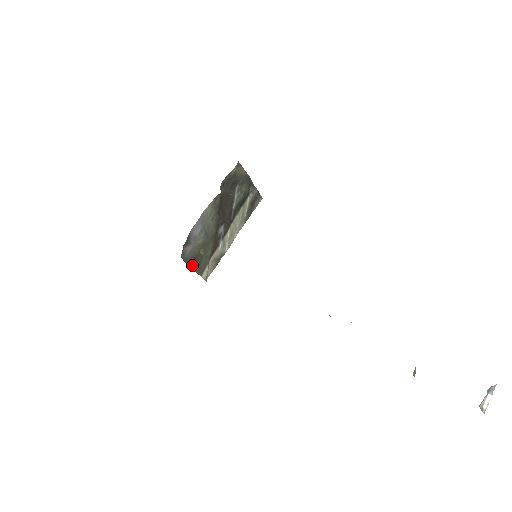
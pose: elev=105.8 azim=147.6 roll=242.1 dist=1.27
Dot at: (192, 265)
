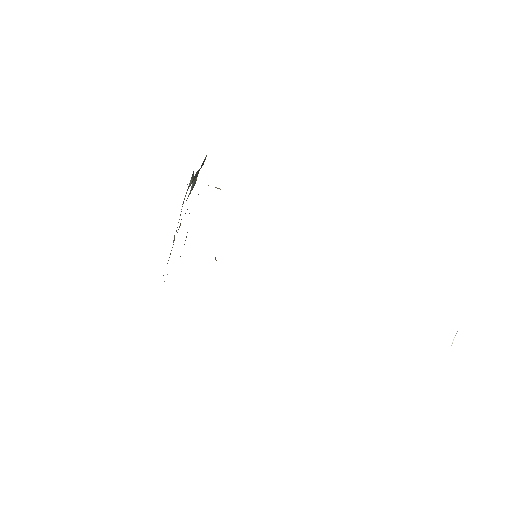
Dot at: occluded
